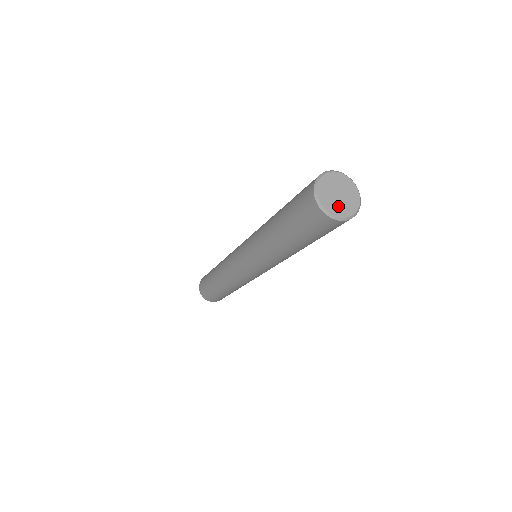
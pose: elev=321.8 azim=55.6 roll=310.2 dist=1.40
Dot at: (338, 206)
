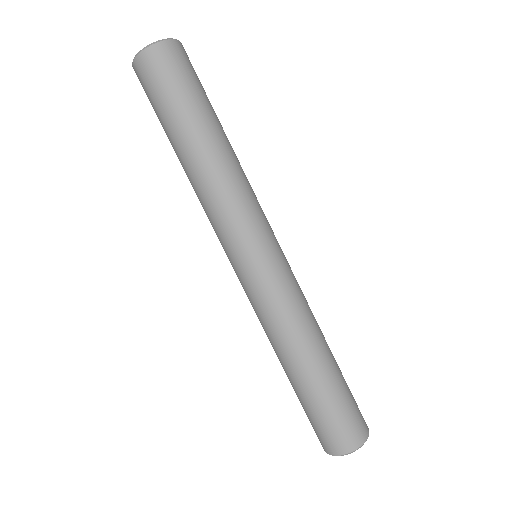
Dot at: occluded
